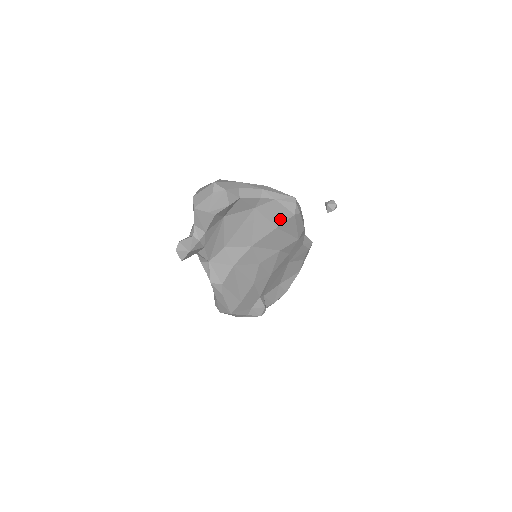
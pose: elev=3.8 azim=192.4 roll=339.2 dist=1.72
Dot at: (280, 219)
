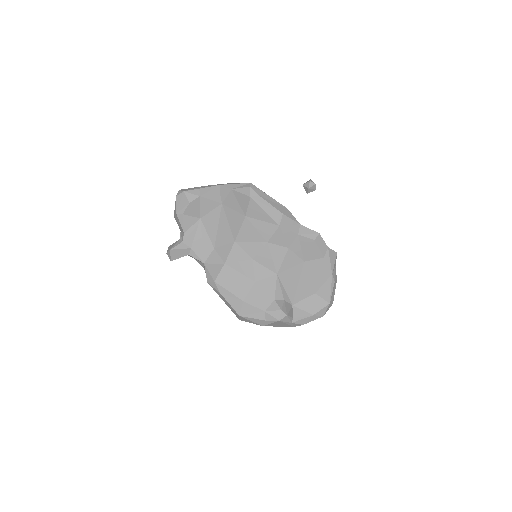
Dot at: (244, 206)
